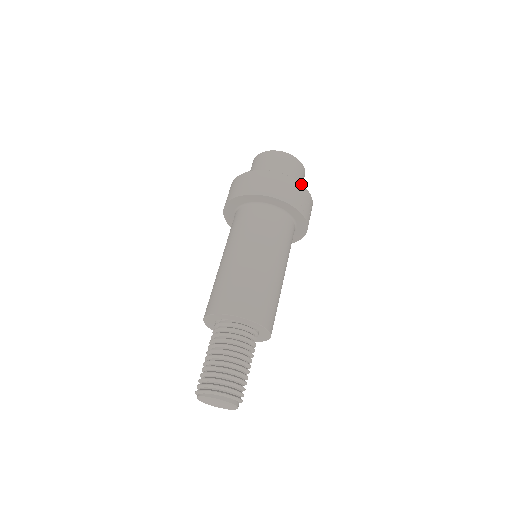
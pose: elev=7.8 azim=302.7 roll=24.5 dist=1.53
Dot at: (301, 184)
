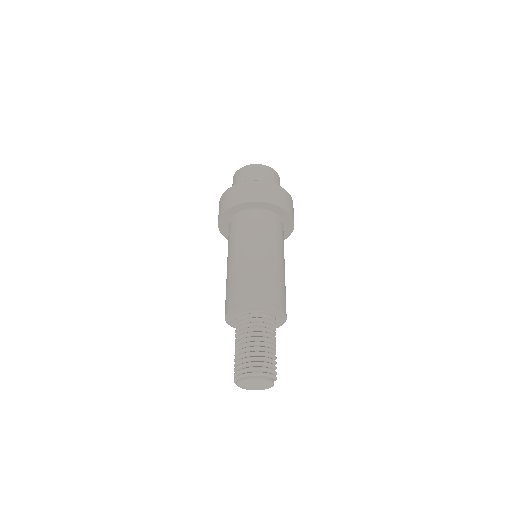
Dot at: occluded
